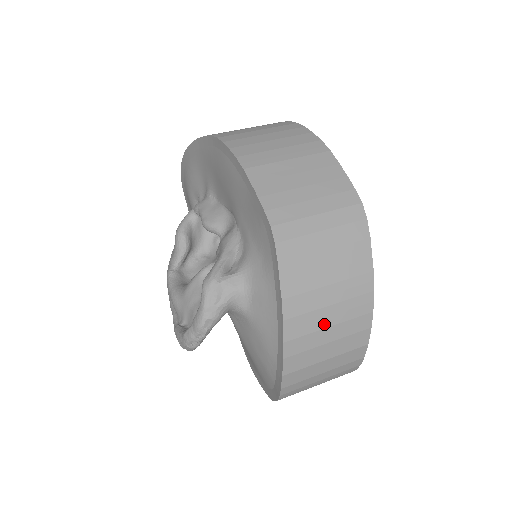
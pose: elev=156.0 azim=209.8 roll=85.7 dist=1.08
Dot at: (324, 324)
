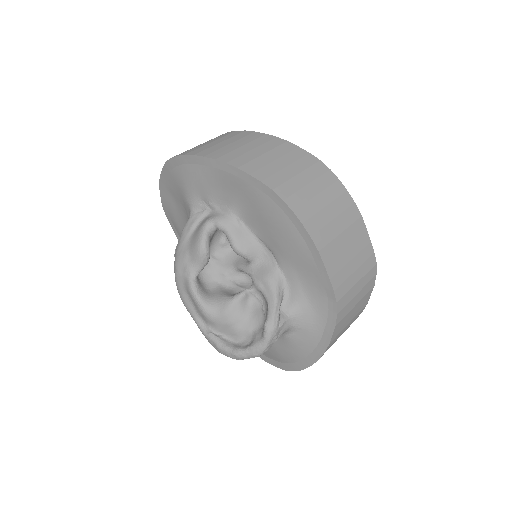
Dot at: occluded
